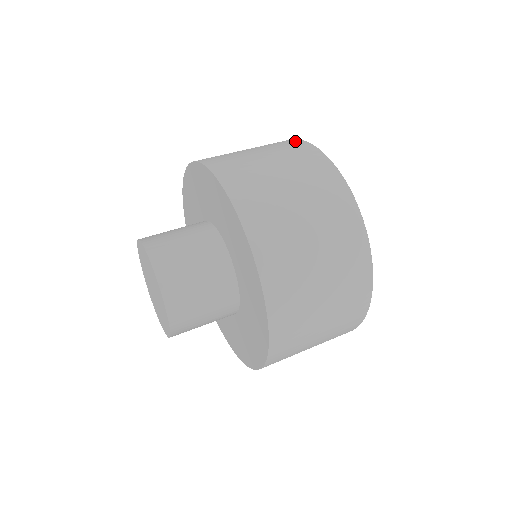
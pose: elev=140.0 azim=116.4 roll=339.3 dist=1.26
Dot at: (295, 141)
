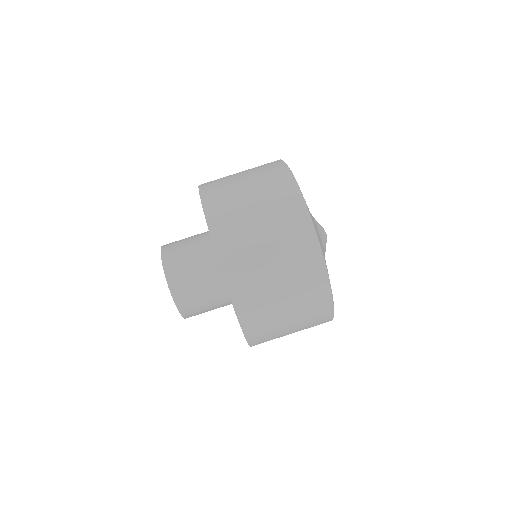
Dot at: (321, 280)
